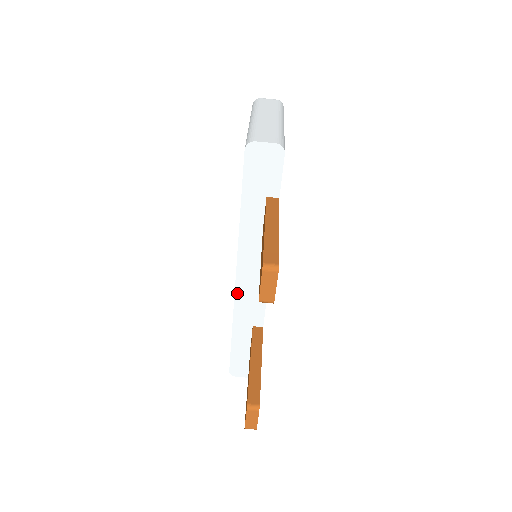
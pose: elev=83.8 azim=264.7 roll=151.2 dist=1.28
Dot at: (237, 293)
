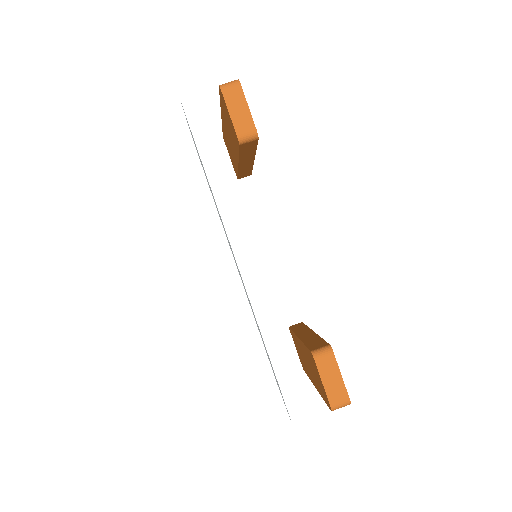
Dot at: (246, 282)
